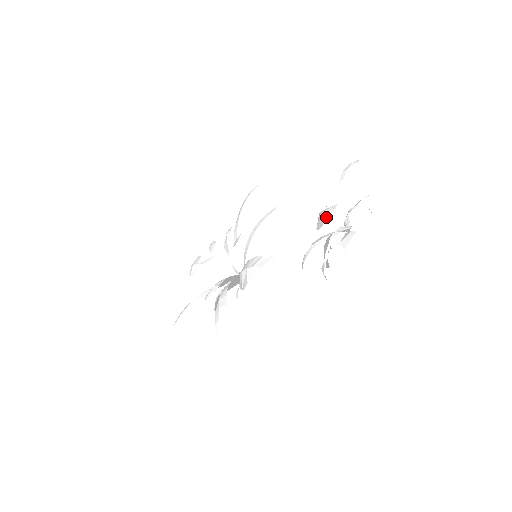
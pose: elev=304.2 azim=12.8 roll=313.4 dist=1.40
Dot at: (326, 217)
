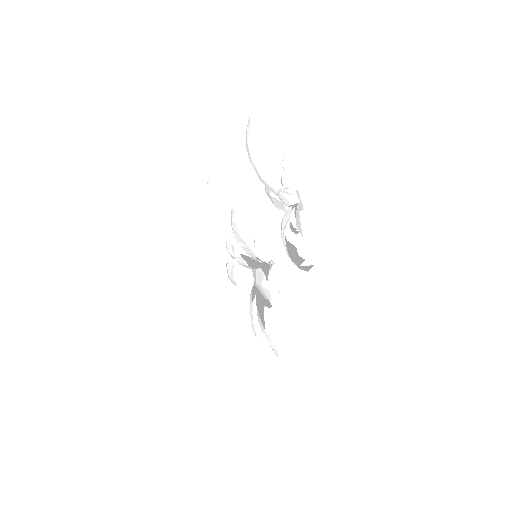
Dot at: (271, 199)
